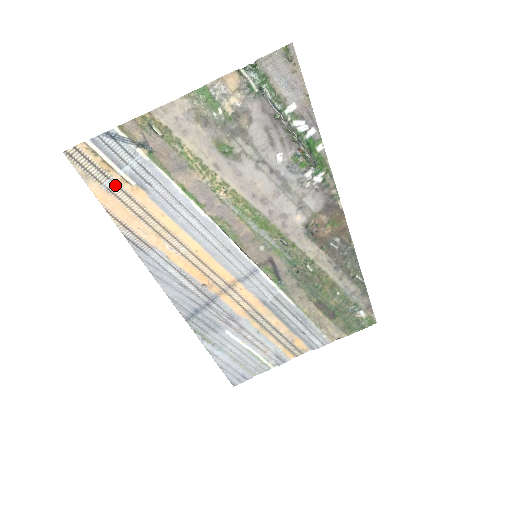
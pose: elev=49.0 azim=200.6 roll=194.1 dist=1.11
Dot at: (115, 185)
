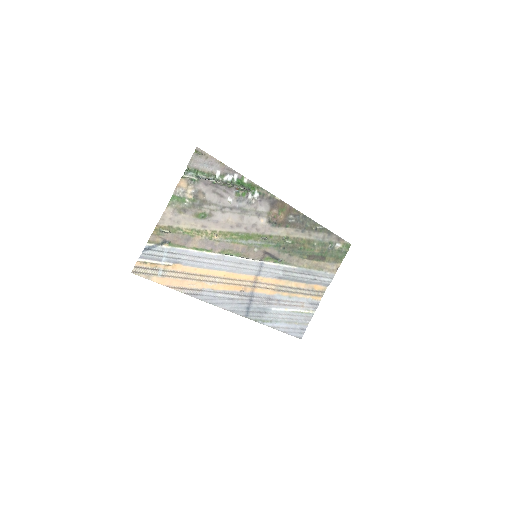
Dot at: (164, 271)
